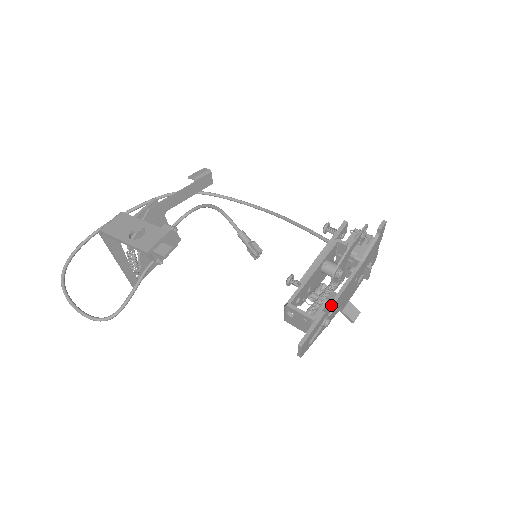
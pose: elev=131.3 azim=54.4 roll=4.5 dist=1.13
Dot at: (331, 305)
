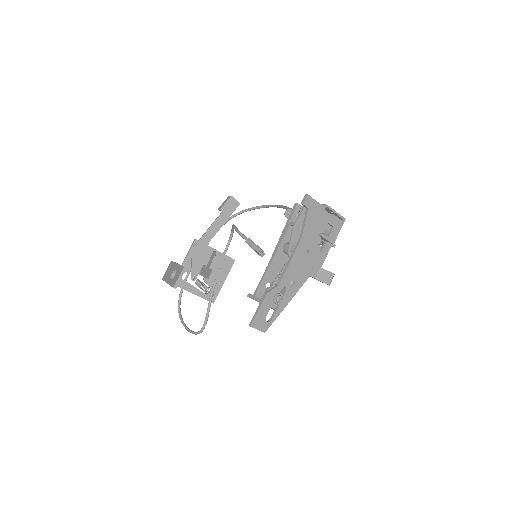
Dot at: (277, 285)
